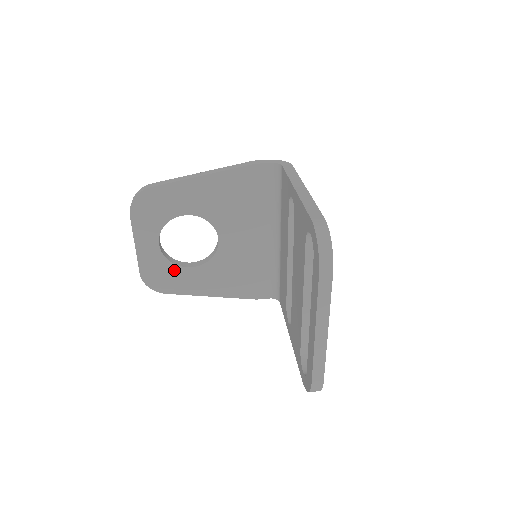
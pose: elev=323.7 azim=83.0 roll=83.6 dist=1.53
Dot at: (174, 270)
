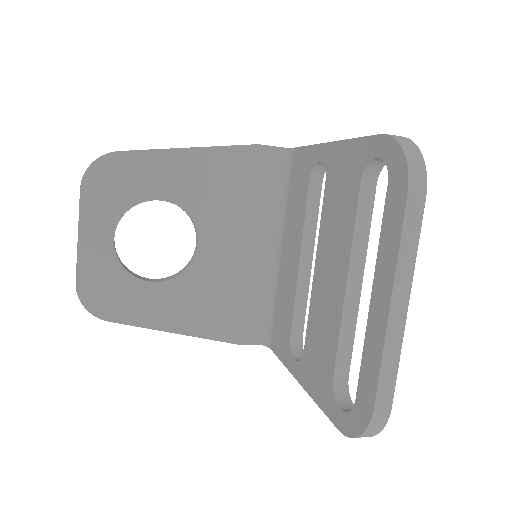
Dot at: (128, 283)
